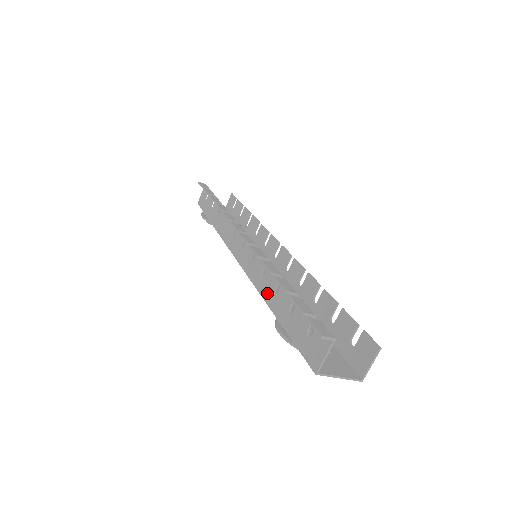
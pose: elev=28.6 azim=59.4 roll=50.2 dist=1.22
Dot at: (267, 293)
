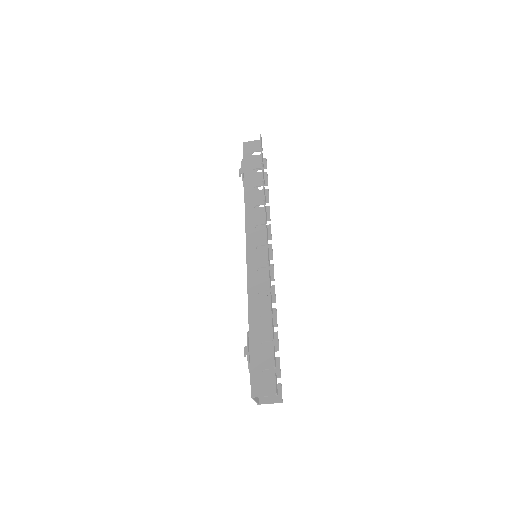
Dot at: (254, 310)
